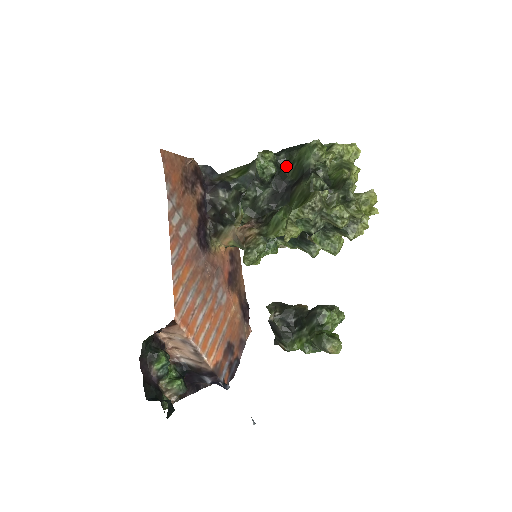
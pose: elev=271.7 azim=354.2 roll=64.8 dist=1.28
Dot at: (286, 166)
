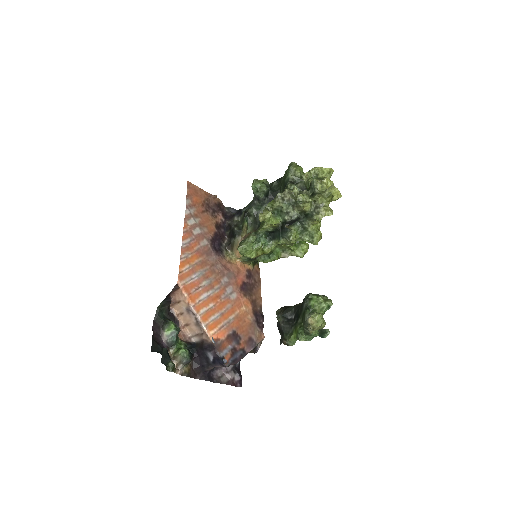
Dot at: (278, 189)
